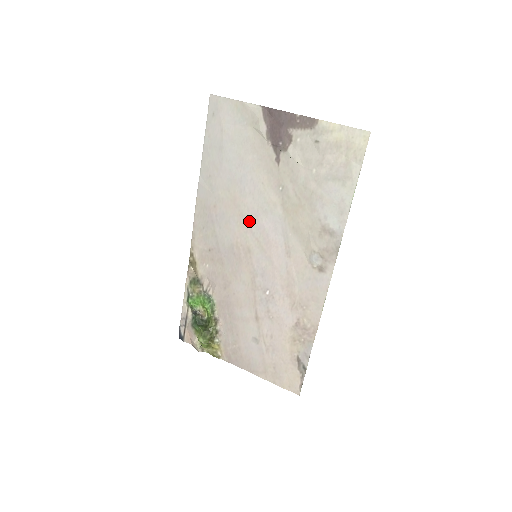
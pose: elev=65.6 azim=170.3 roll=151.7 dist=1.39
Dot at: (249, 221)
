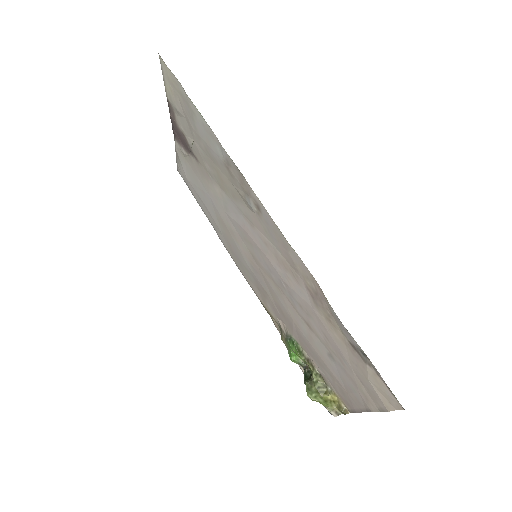
Dot at: (234, 230)
